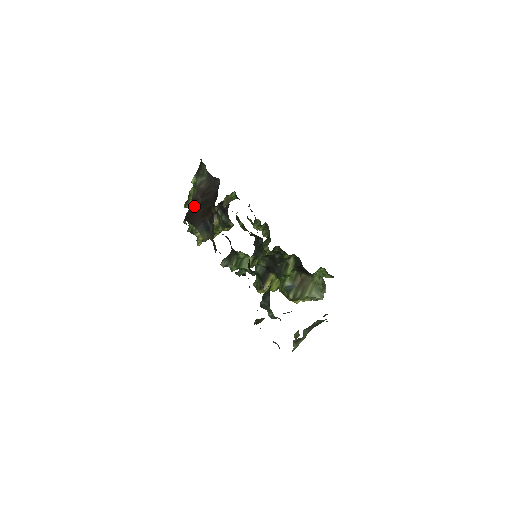
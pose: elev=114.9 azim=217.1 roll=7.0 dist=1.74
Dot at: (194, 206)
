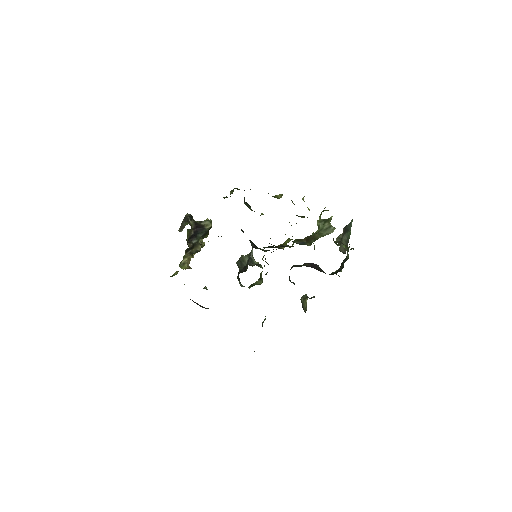
Dot at: occluded
